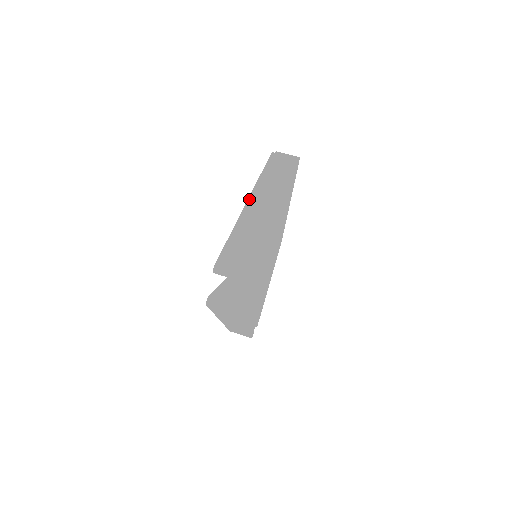
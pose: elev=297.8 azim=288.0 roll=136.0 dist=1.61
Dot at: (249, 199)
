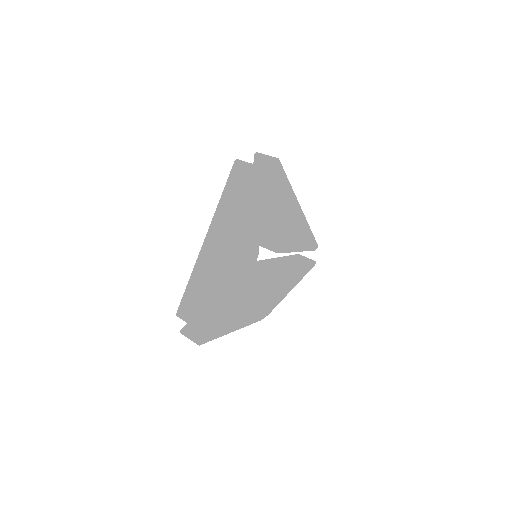
Dot at: occluded
